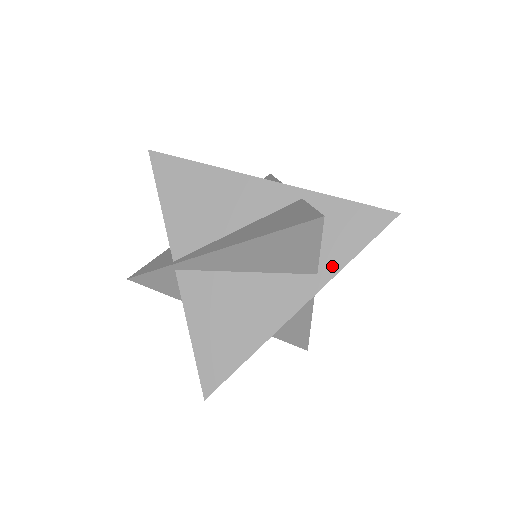
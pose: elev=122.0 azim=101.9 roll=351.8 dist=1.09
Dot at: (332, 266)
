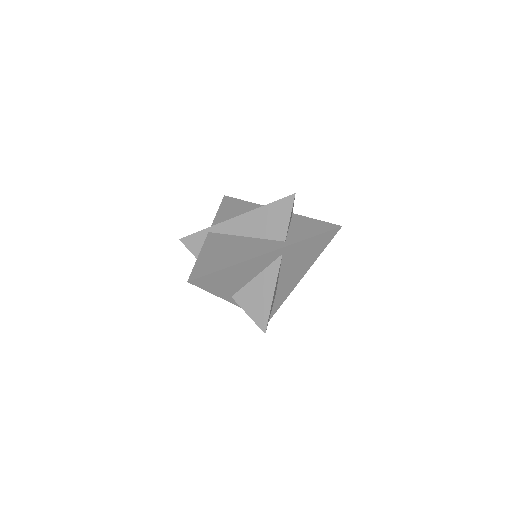
Dot at: (295, 240)
